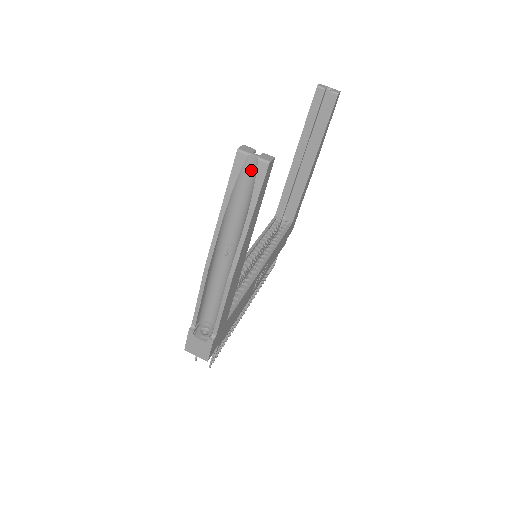
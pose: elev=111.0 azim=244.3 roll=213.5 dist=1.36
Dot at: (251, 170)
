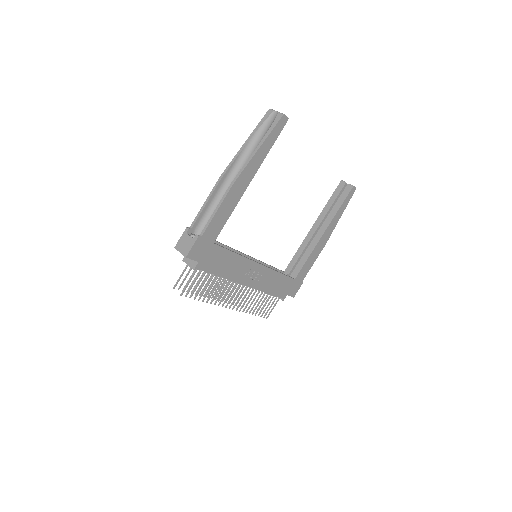
Dot at: (272, 120)
